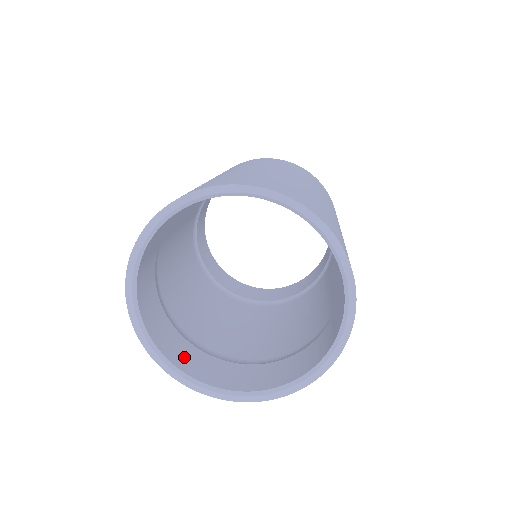
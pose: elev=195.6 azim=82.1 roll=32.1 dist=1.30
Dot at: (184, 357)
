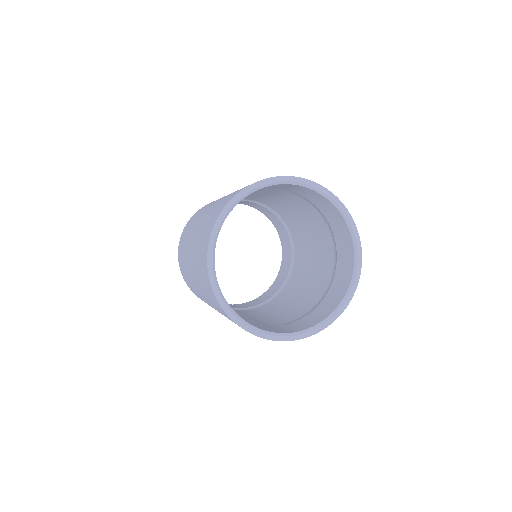
Dot at: occluded
